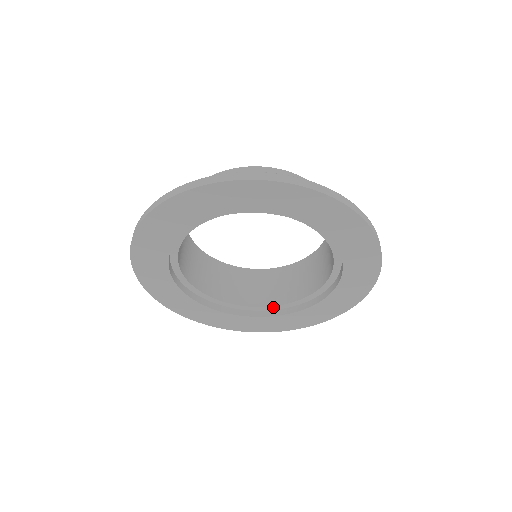
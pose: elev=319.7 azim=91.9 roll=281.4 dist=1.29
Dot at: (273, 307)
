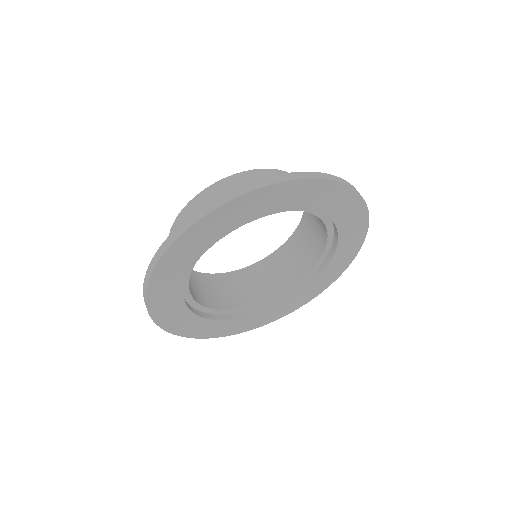
Dot at: (290, 288)
